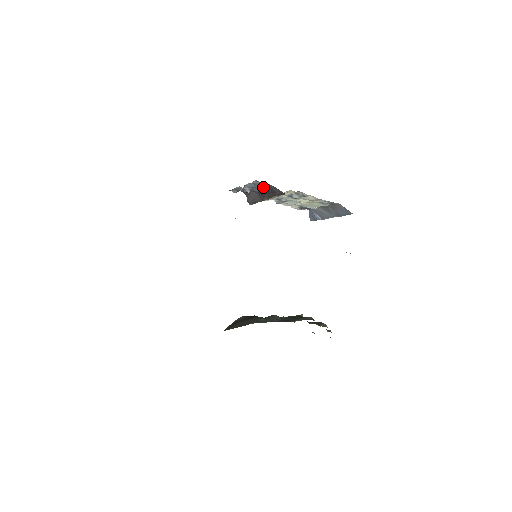
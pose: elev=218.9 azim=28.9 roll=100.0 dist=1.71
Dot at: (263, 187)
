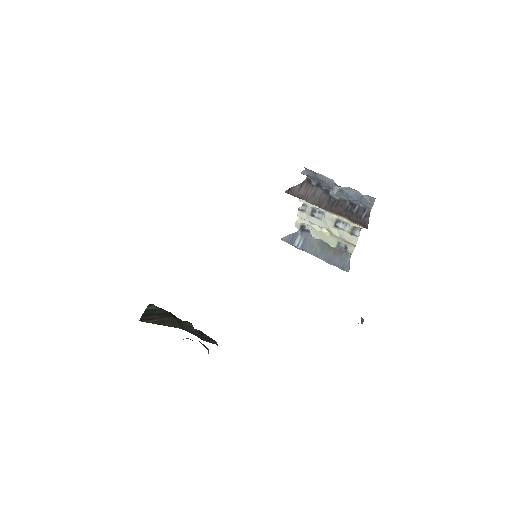
Dot at: (353, 202)
